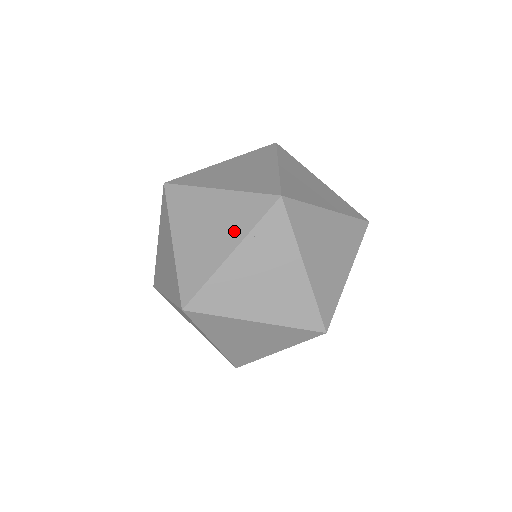
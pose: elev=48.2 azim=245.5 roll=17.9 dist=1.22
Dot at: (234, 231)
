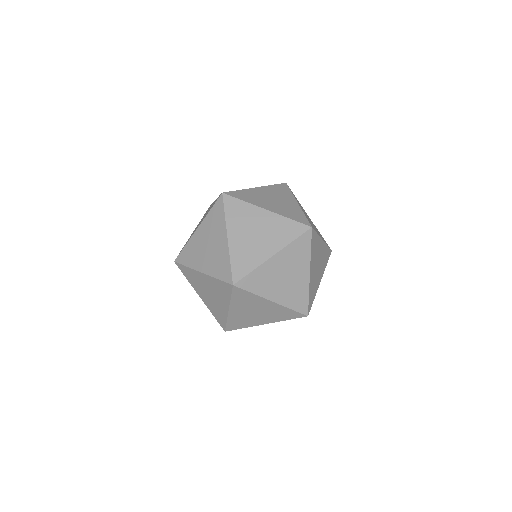
Dot at: (277, 241)
